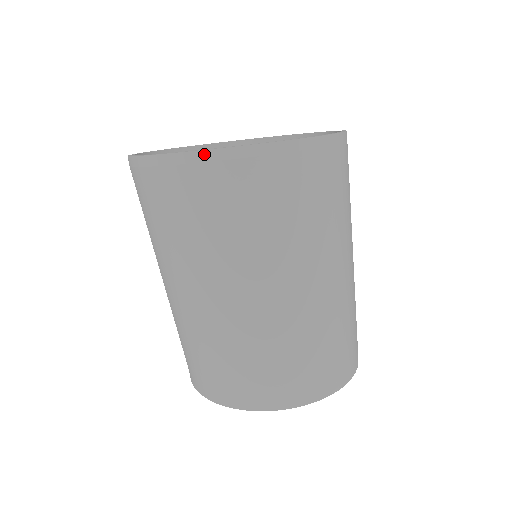
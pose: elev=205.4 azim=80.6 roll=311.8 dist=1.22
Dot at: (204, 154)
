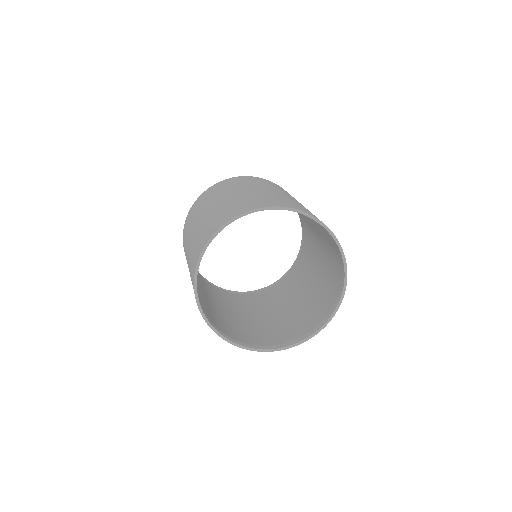
Dot at: occluded
